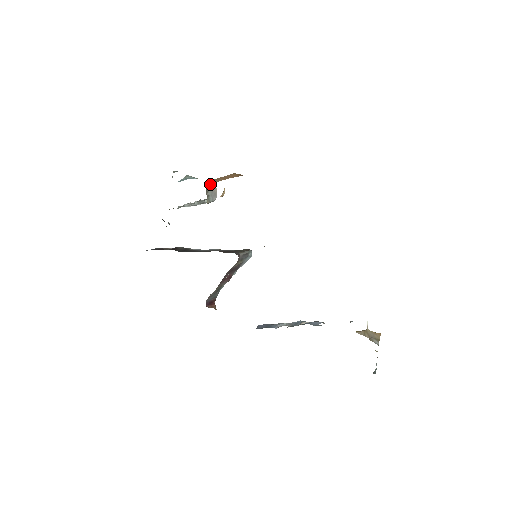
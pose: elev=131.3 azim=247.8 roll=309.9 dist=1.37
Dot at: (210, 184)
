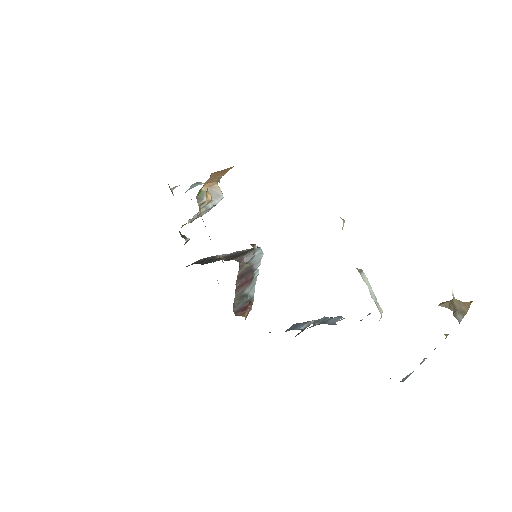
Dot at: (205, 189)
